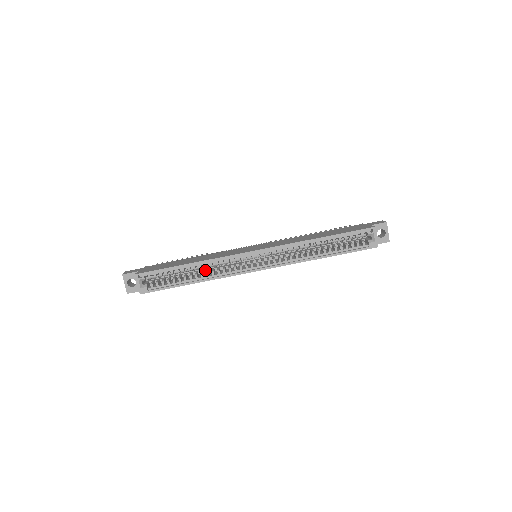
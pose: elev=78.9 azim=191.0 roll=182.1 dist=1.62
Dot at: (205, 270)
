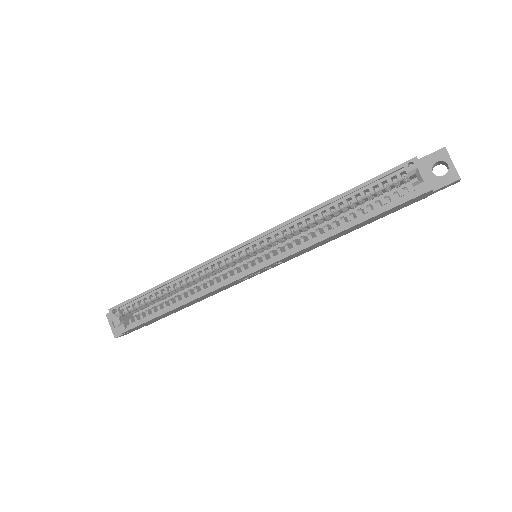
Dot at: occluded
